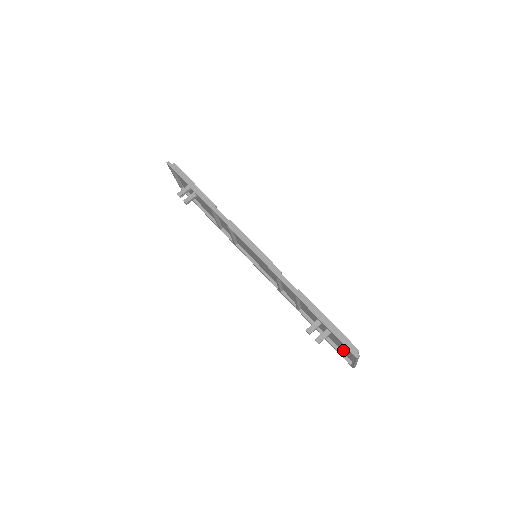
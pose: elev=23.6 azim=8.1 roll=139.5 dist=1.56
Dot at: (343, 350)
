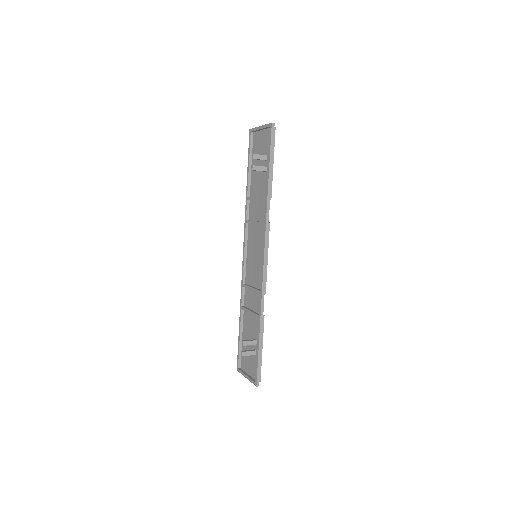
Dot at: (244, 359)
